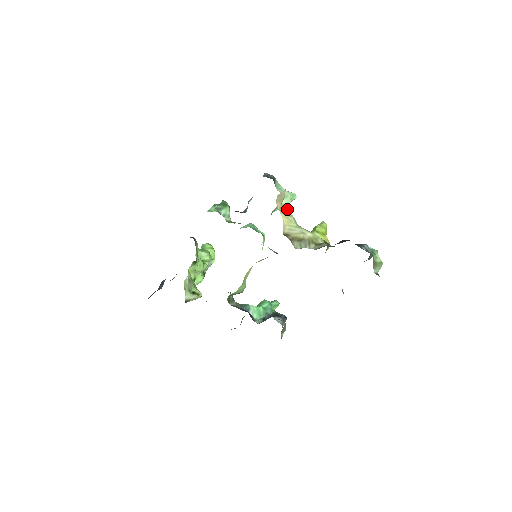
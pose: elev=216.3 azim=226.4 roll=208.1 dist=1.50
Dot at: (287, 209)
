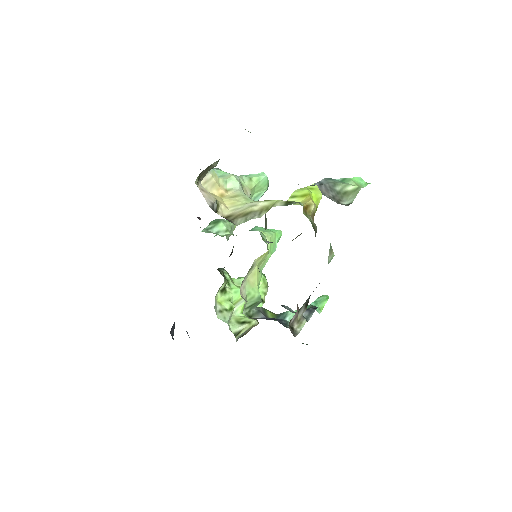
Dot at: (236, 191)
